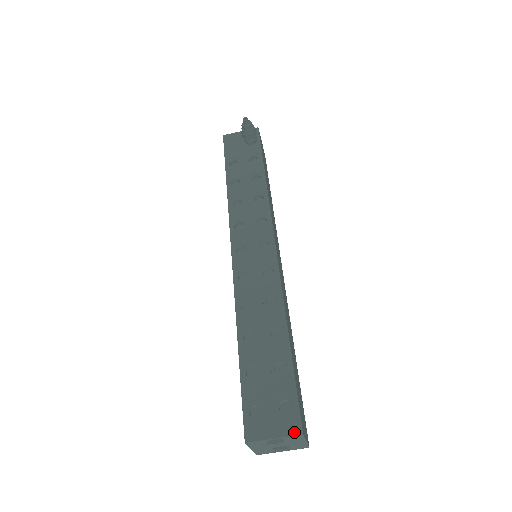
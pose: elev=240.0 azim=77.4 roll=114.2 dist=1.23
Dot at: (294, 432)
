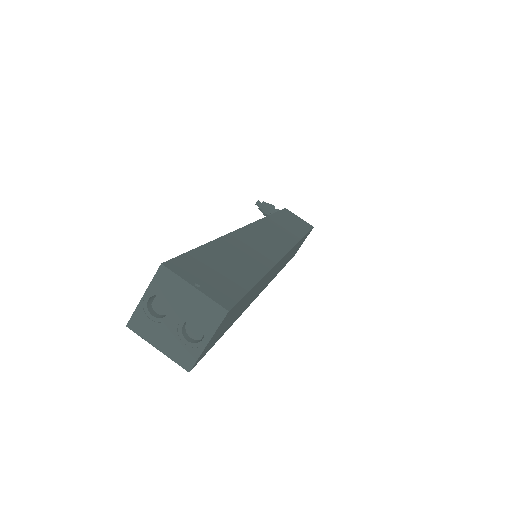
Dot at: (157, 272)
